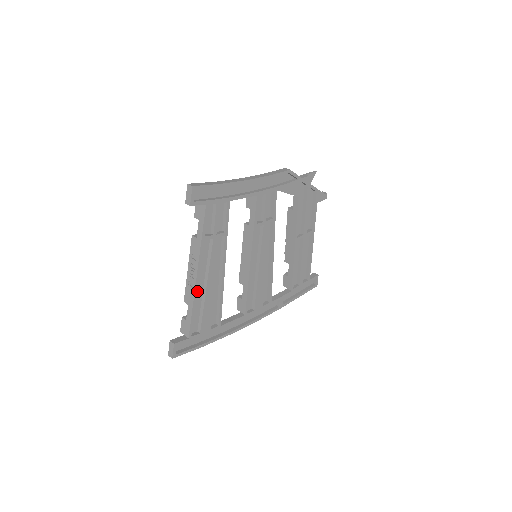
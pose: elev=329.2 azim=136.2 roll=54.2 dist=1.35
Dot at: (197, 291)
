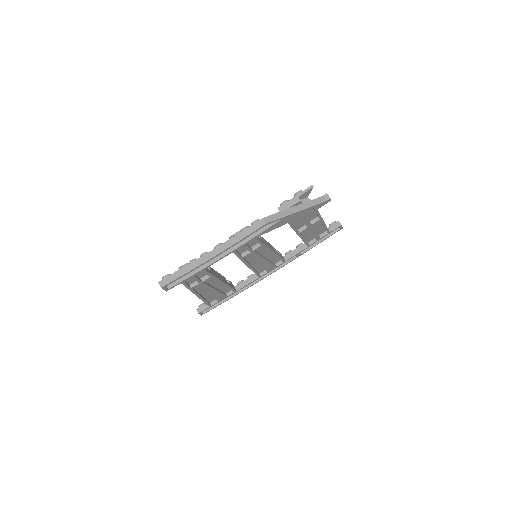
Dot at: (204, 294)
